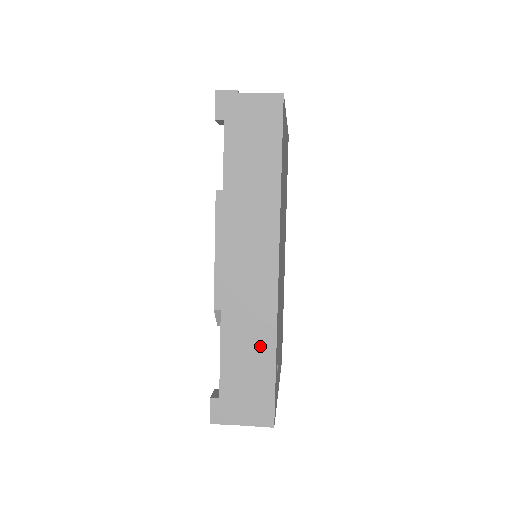
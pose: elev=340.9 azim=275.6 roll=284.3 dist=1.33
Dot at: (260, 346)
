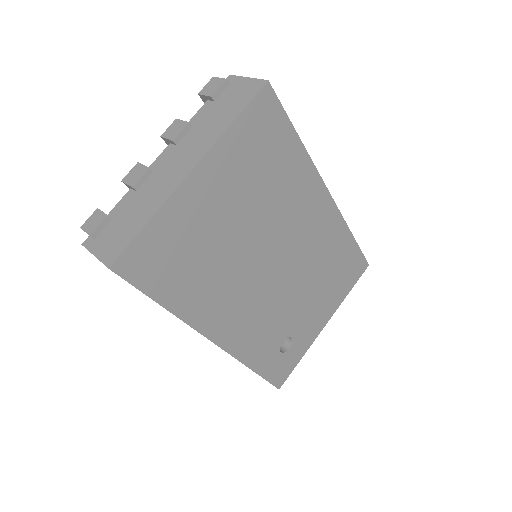
Dot at: occluded
